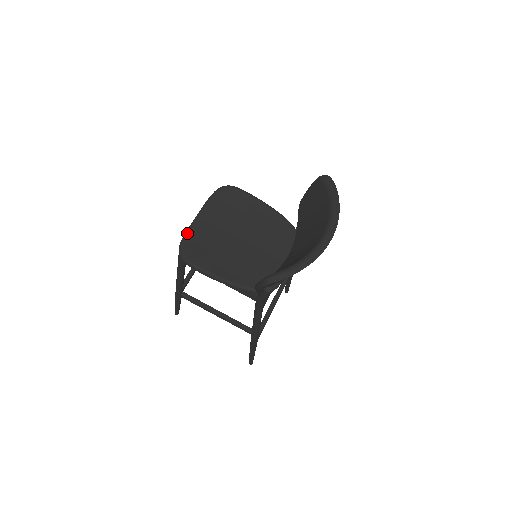
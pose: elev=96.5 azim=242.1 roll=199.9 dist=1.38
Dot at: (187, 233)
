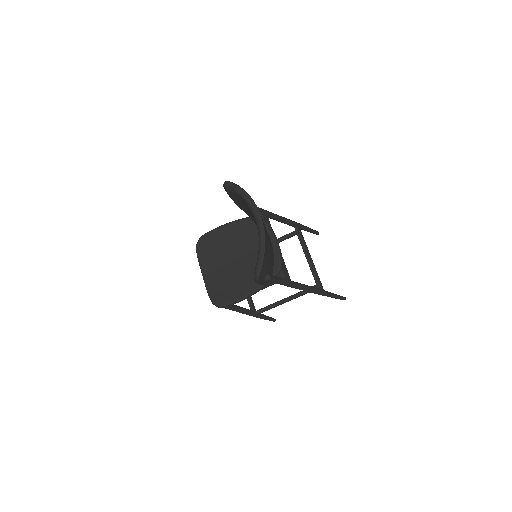
Dot at: (208, 291)
